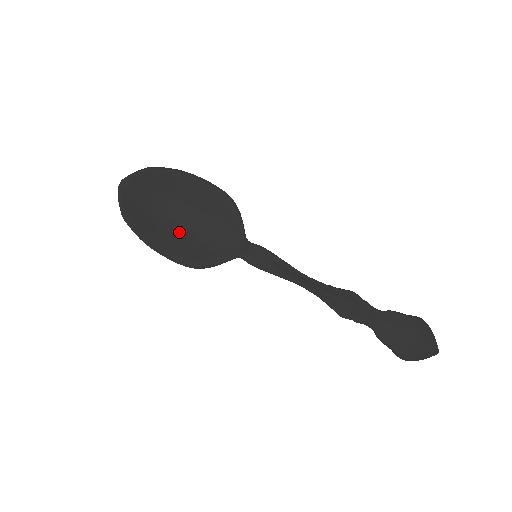
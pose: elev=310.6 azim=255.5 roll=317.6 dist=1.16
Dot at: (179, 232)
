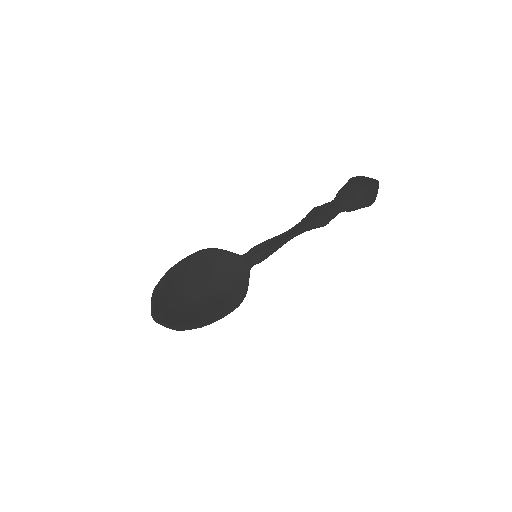
Dot at: (210, 299)
